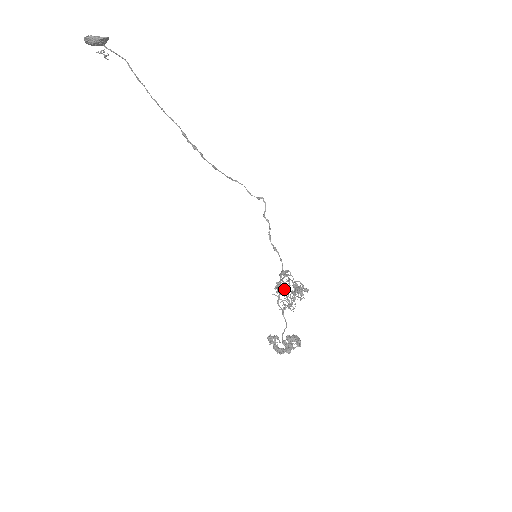
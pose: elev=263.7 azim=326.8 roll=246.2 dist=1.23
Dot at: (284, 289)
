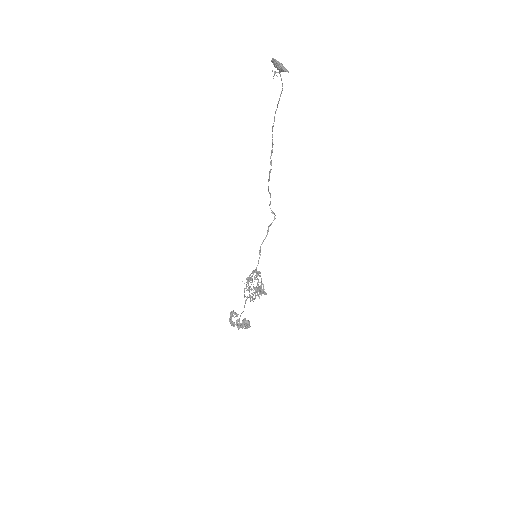
Dot at: (250, 282)
